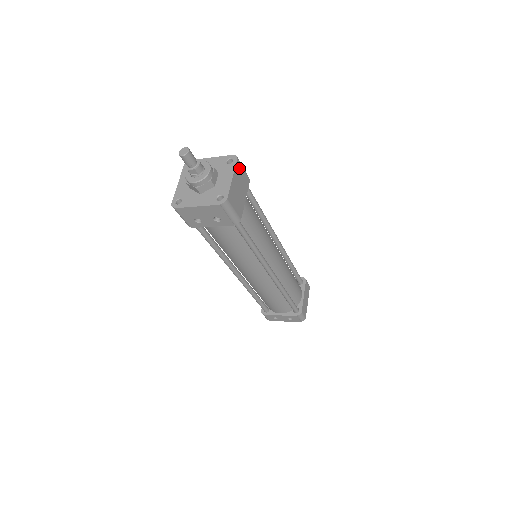
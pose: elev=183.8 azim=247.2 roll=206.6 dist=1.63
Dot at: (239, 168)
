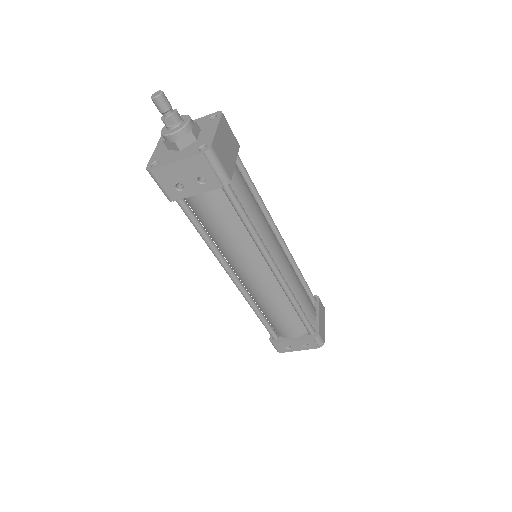
Dot at: (225, 124)
